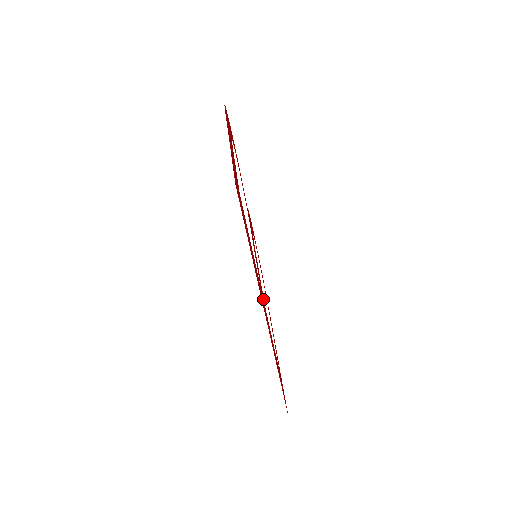
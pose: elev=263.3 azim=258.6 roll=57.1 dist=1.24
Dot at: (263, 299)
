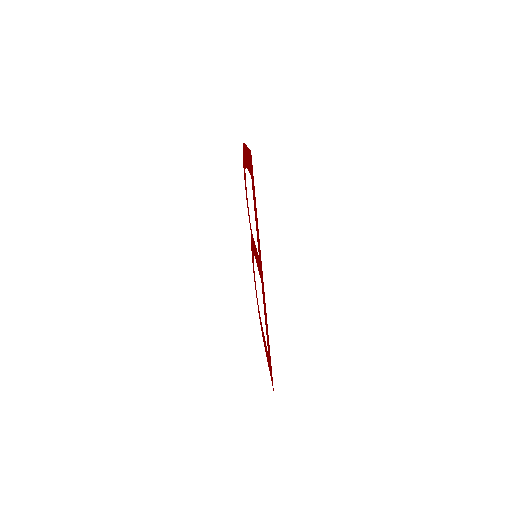
Dot at: (260, 273)
